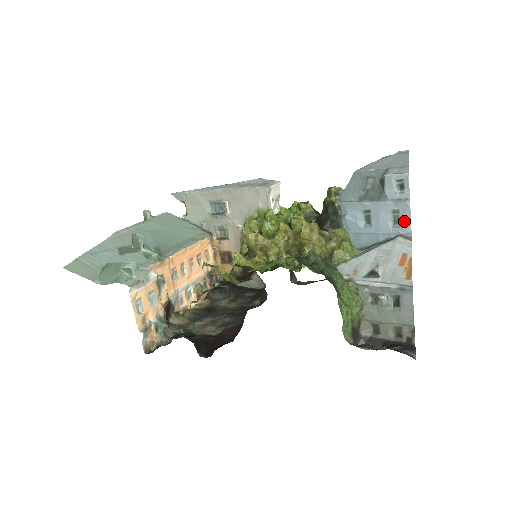
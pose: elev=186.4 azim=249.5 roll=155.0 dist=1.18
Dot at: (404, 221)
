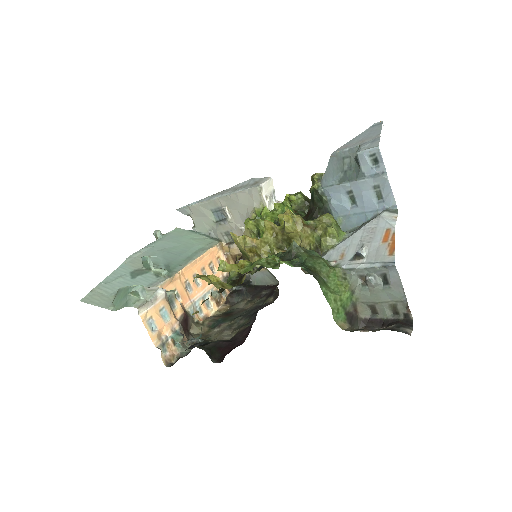
Dot at: (386, 195)
